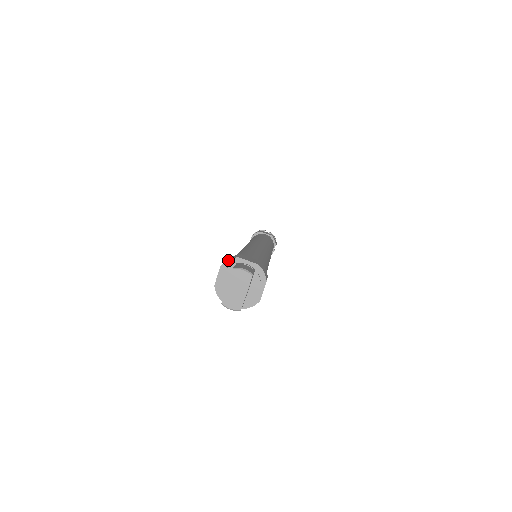
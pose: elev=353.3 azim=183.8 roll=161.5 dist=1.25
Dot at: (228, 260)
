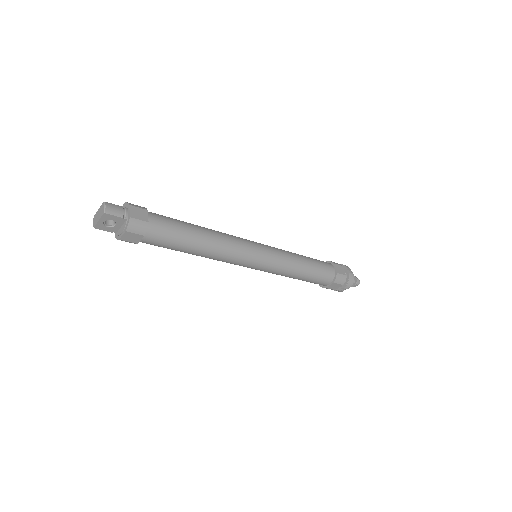
Dot at: (127, 202)
